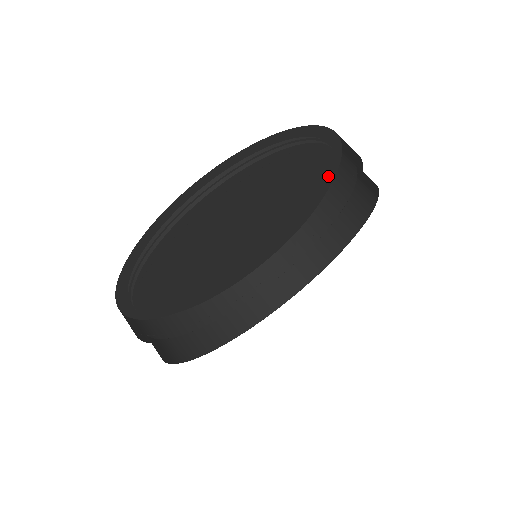
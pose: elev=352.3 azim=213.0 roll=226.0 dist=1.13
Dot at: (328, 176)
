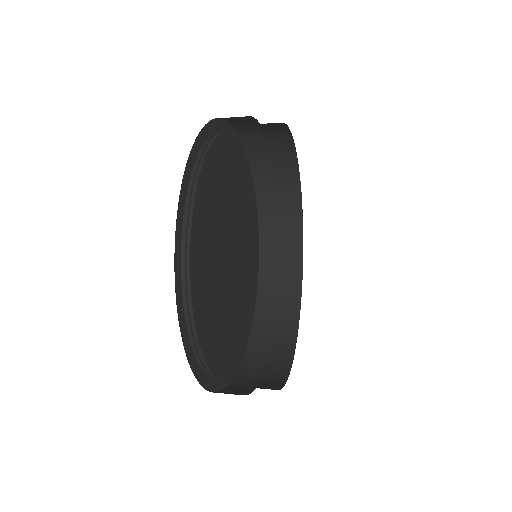
Dot at: (252, 190)
